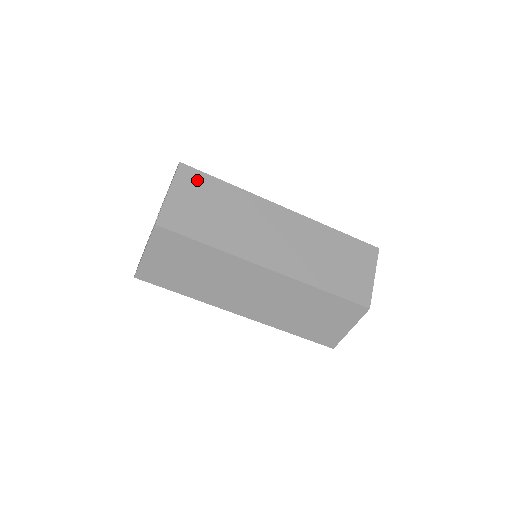
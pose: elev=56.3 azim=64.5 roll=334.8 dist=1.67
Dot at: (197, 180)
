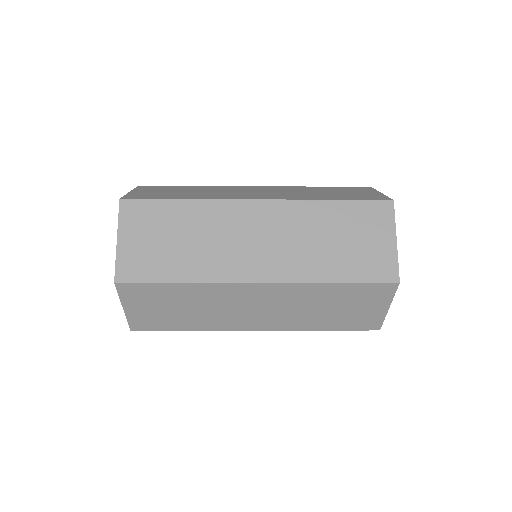
Dot at: (143, 291)
